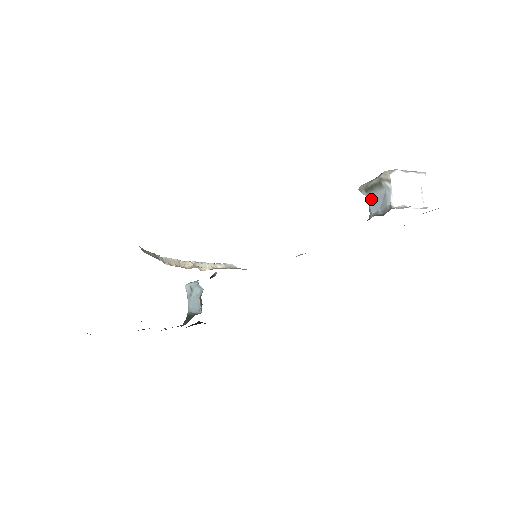
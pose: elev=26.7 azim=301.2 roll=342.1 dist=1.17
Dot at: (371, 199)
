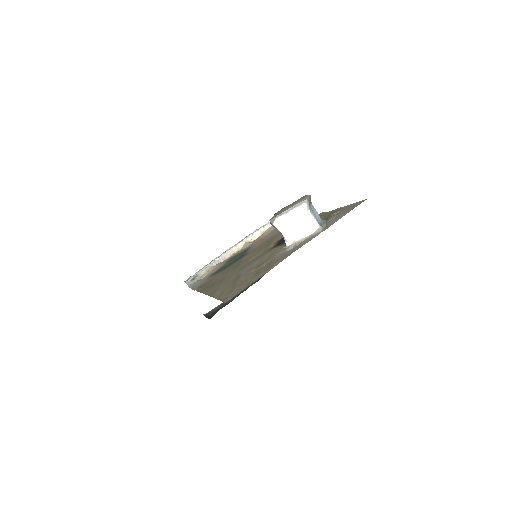
Dot at: occluded
